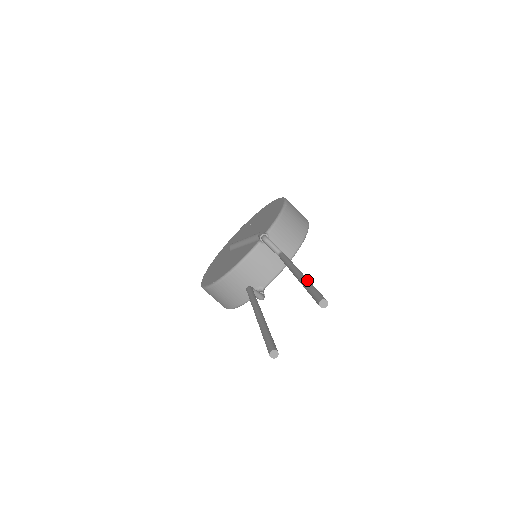
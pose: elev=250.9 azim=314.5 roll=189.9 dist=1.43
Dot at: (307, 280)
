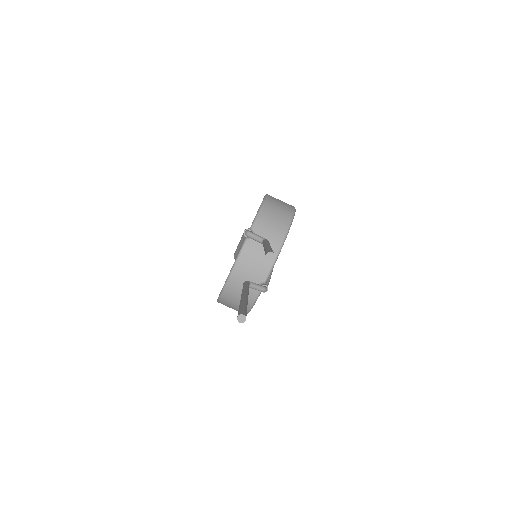
Dot at: (267, 247)
